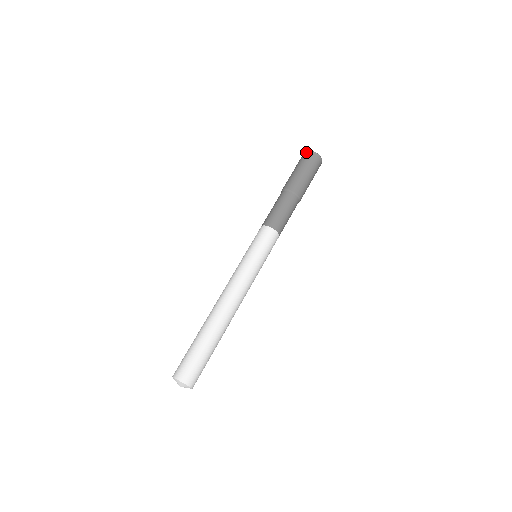
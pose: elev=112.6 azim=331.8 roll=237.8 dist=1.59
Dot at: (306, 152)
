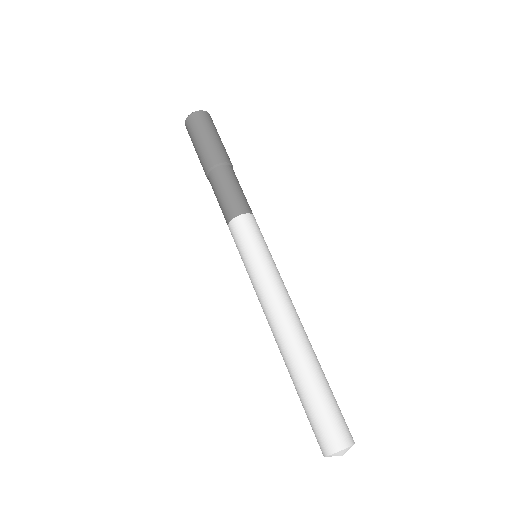
Dot at: (186, 128)
